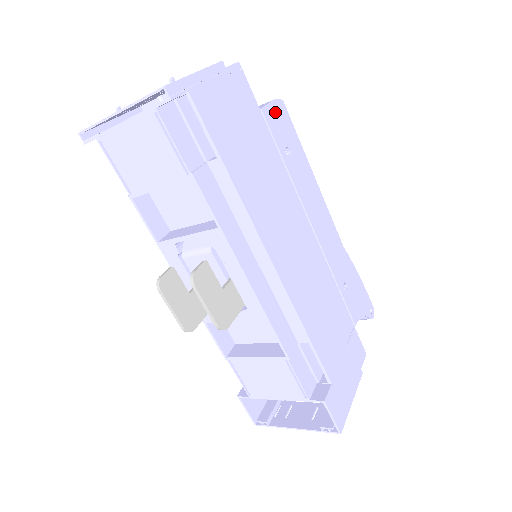
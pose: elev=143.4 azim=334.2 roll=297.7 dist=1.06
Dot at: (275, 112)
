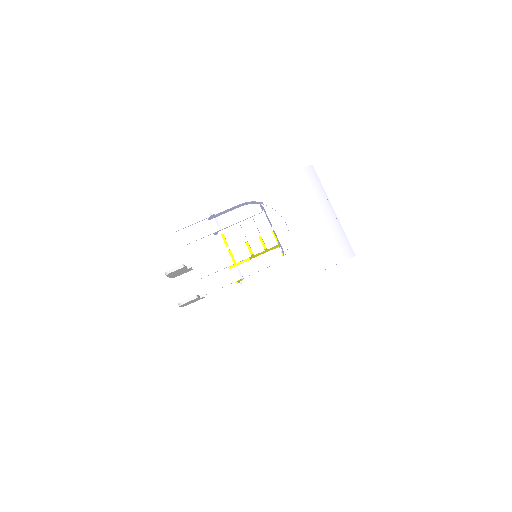
Dot at: occluded
